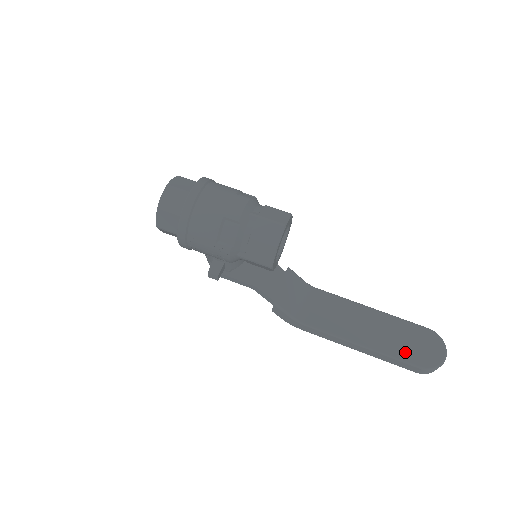
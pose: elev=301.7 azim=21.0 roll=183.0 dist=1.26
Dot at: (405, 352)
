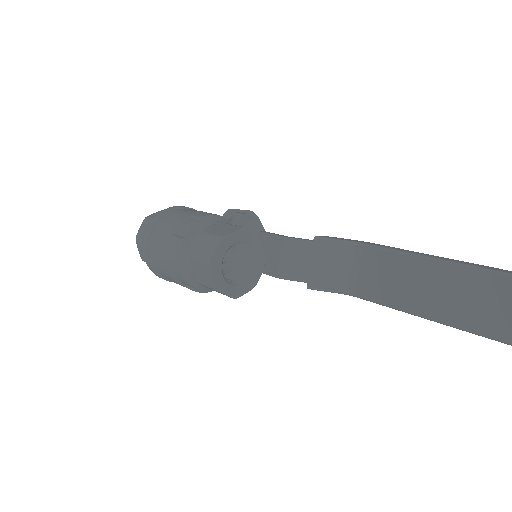
Dot at: (490, 324)
